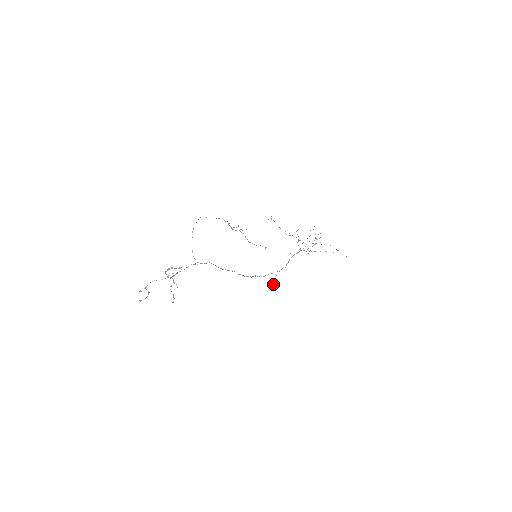
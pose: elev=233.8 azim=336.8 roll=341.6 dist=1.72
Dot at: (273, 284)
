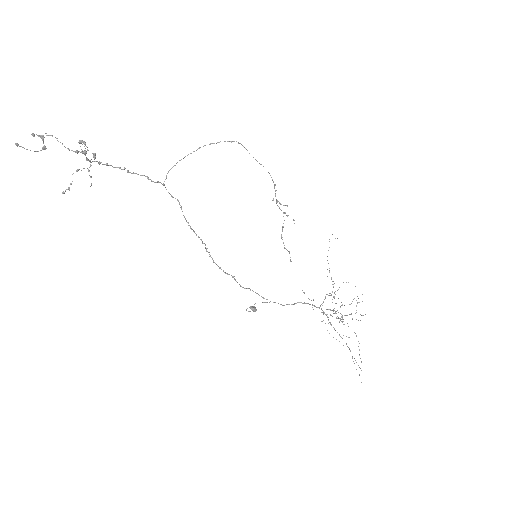
Dot at: (249, 307)
